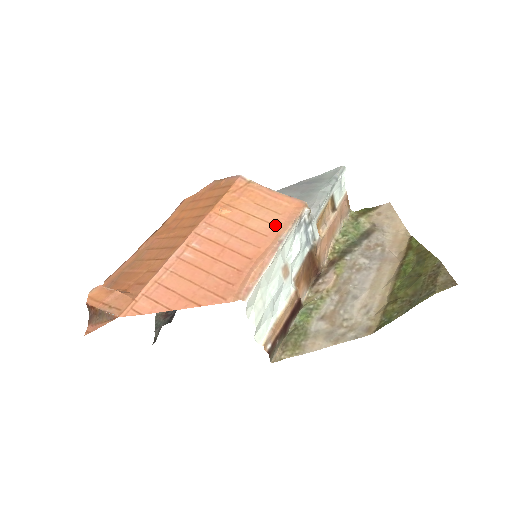
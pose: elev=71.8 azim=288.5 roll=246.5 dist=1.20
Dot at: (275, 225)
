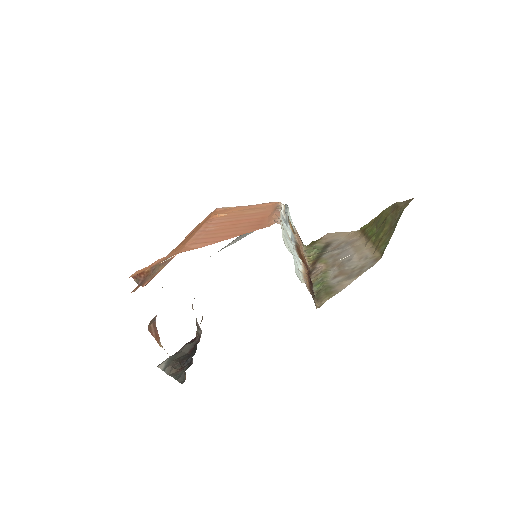
Dot at: (266, 209)
